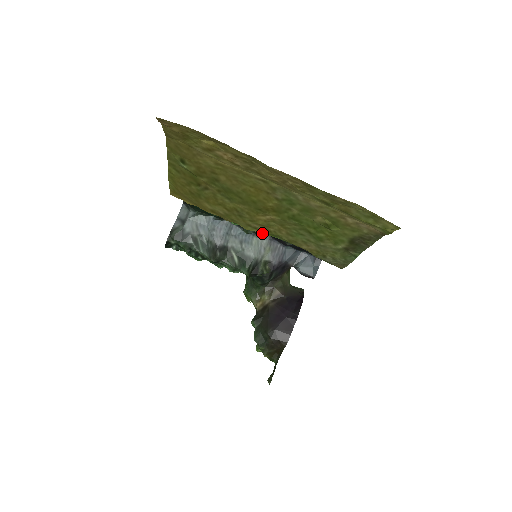
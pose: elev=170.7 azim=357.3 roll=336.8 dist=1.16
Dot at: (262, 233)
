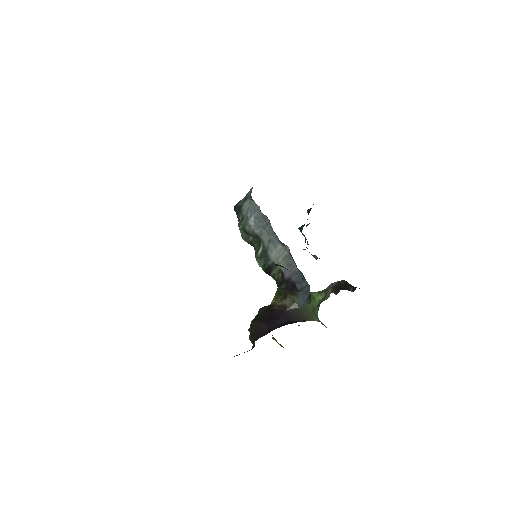
Dot at: occluded
